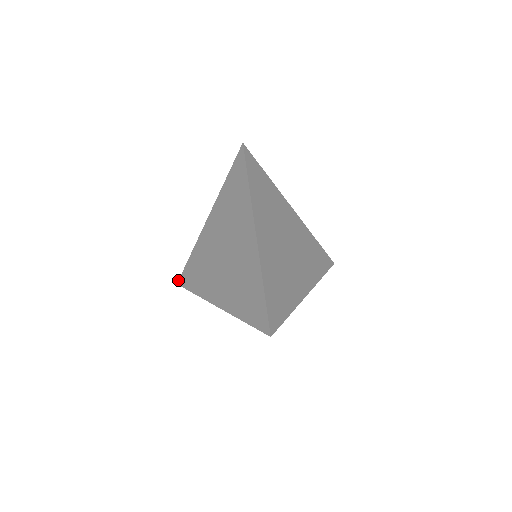
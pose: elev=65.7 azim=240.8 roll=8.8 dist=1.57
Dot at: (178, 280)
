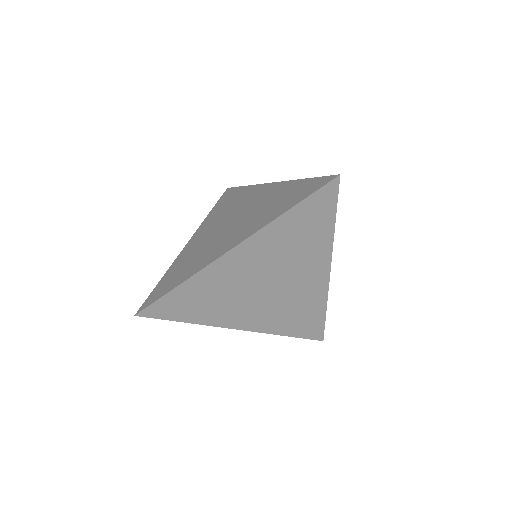
Dot at: (138, 310)
